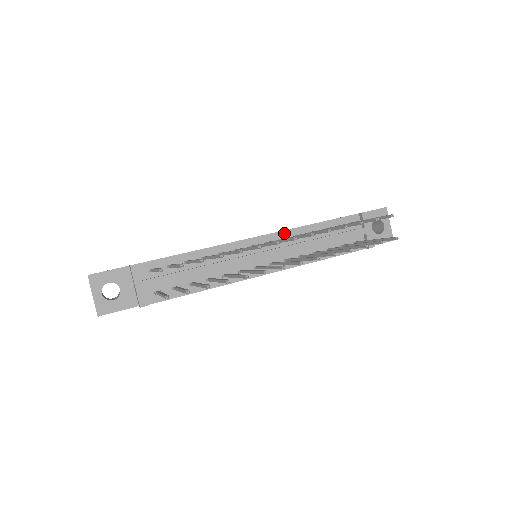
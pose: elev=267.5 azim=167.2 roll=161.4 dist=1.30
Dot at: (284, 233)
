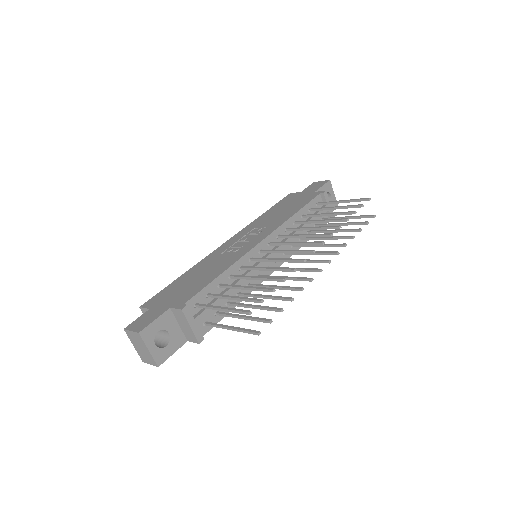
Dot at: (278, 230)
